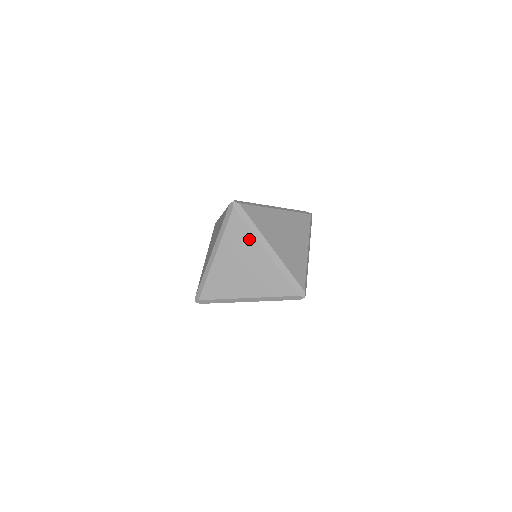
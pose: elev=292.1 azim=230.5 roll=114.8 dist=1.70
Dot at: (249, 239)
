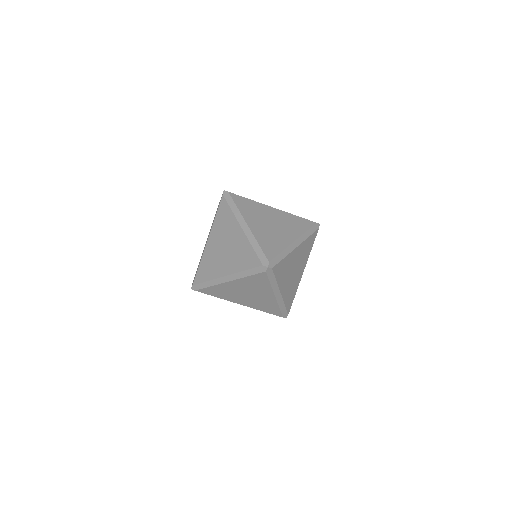
Dot at: (230, 219)
